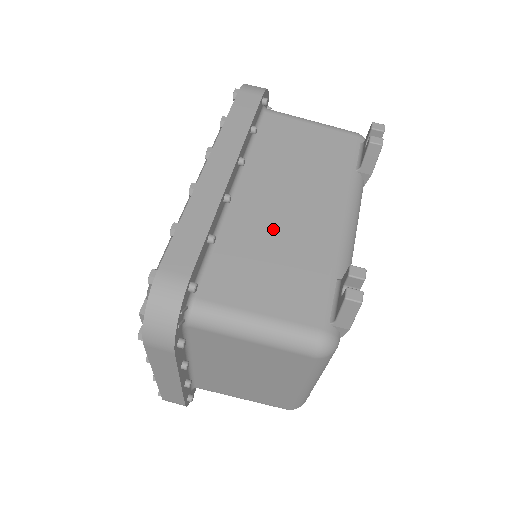
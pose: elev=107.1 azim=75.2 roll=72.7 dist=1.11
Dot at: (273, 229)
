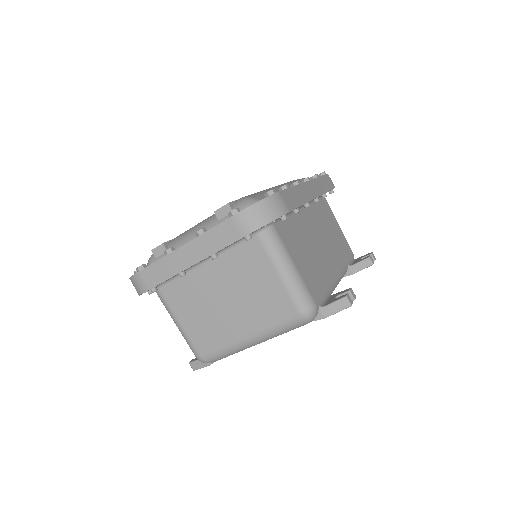
Dot at: (312, 242)
